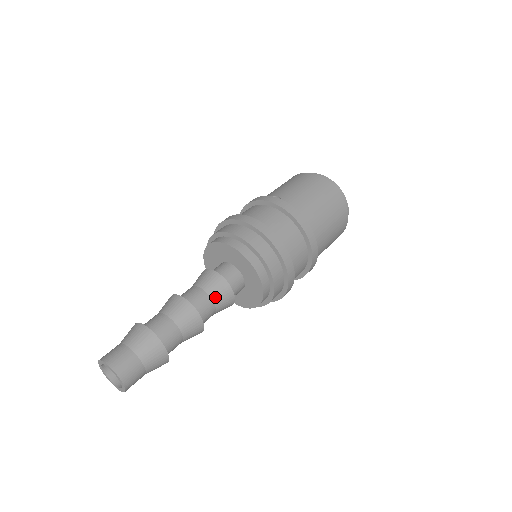
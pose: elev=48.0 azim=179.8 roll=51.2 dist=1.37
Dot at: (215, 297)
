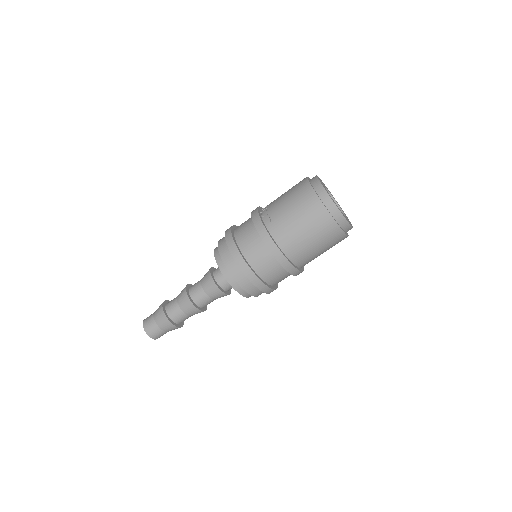
Dot at: (211, 295)
